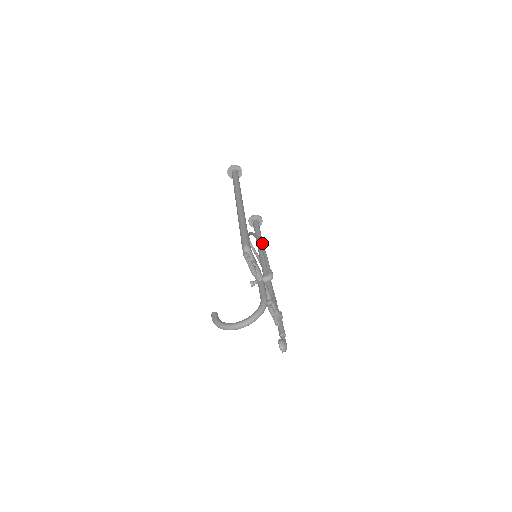
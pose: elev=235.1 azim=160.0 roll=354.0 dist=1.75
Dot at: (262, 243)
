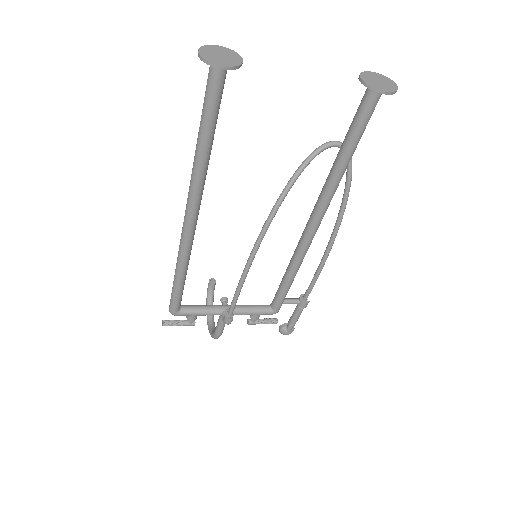
Dot at: (250, 260)
